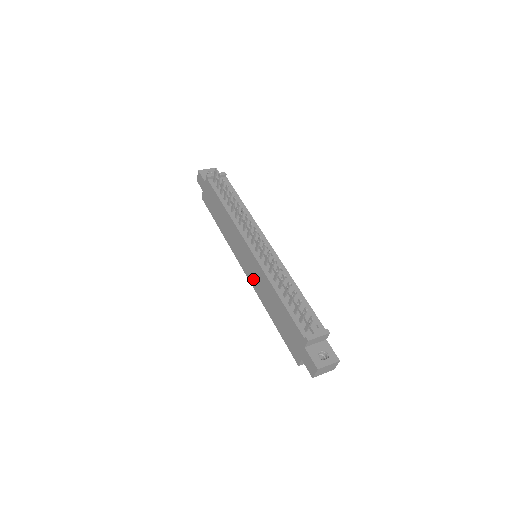
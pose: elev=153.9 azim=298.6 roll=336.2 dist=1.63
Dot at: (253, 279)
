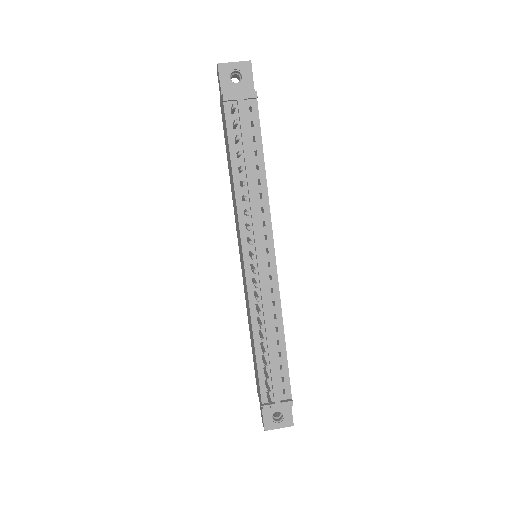
Dot at: (243, 281)
